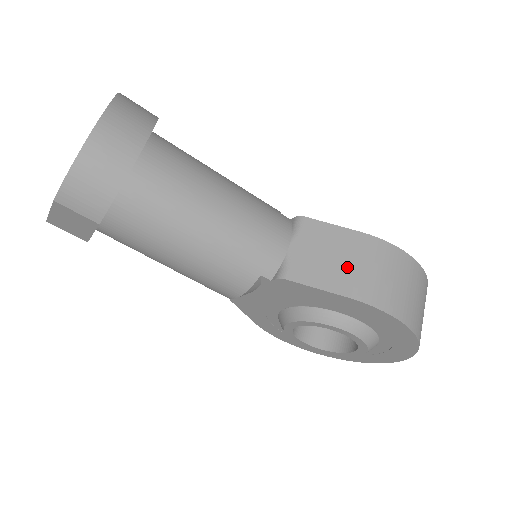
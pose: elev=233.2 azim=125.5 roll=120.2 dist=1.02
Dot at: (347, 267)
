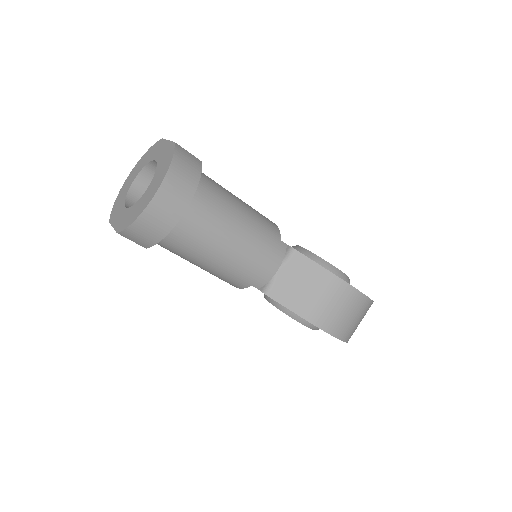
Dot at: (312, 297)
